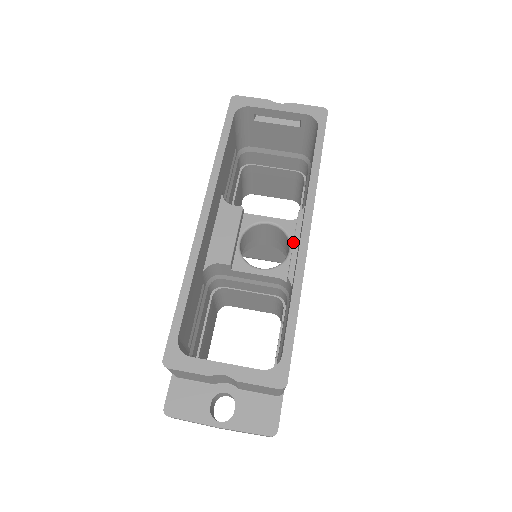
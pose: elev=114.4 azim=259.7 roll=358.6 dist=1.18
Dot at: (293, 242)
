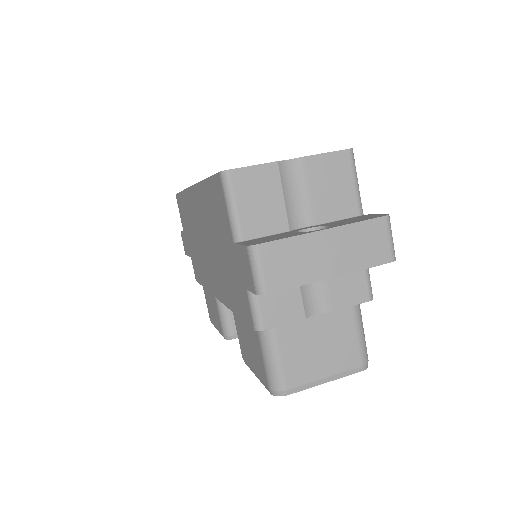
Dot at: occluded
